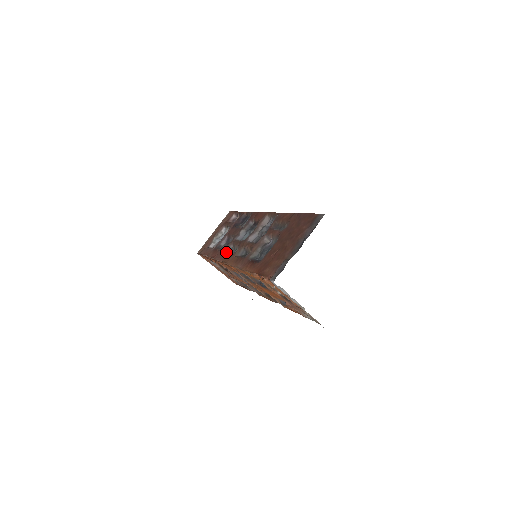
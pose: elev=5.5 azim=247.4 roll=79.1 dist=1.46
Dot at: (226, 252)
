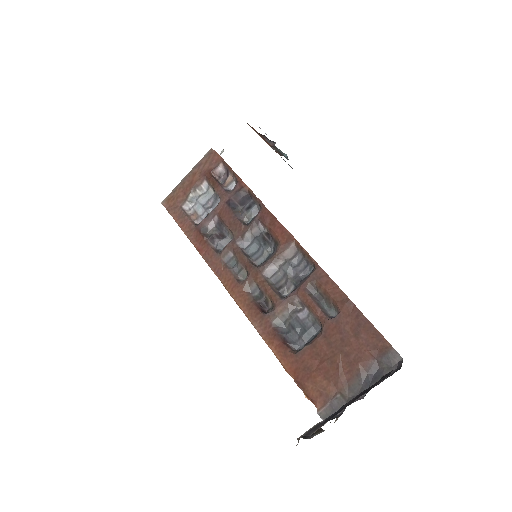
Dot at: (223, 260)
